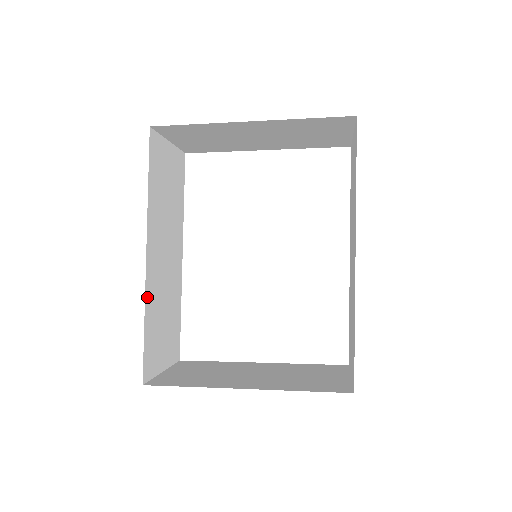
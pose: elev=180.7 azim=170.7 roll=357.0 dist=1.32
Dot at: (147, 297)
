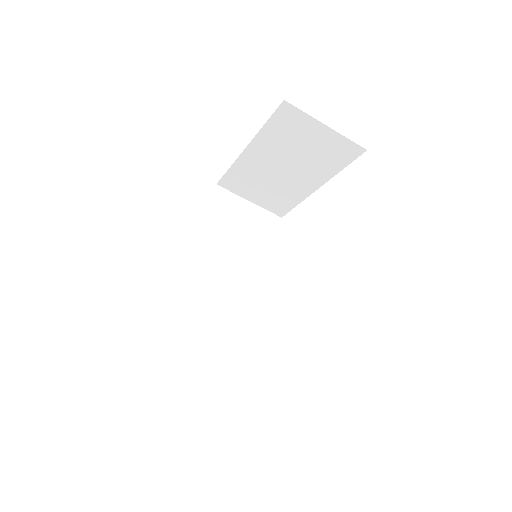
Dot at: (180, 293)
